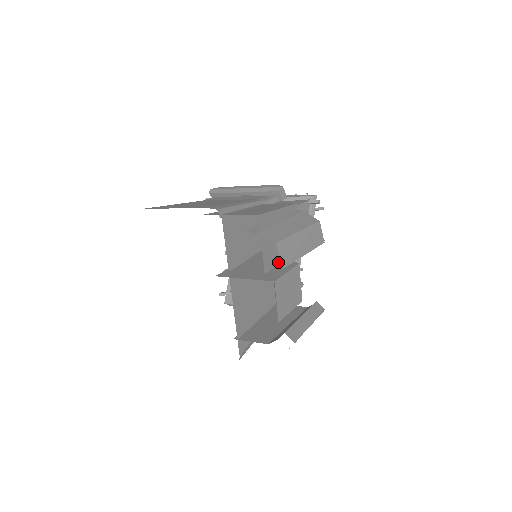
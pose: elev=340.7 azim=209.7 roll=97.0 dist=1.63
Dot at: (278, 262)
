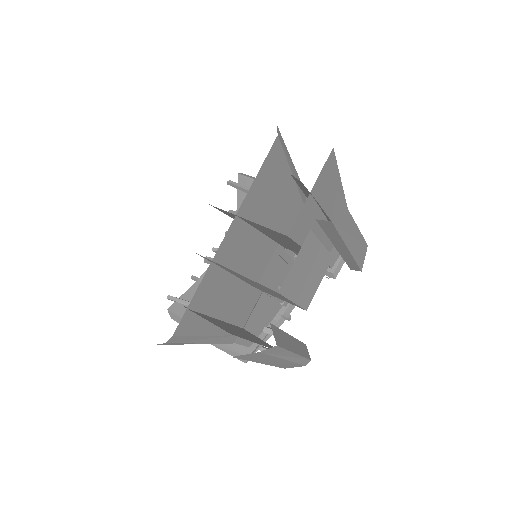
Dot at: occluded
